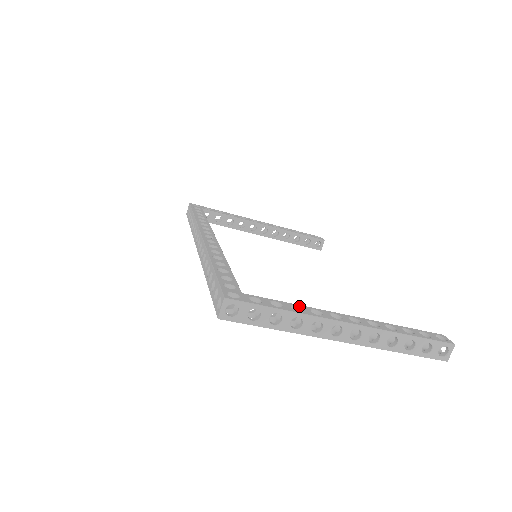
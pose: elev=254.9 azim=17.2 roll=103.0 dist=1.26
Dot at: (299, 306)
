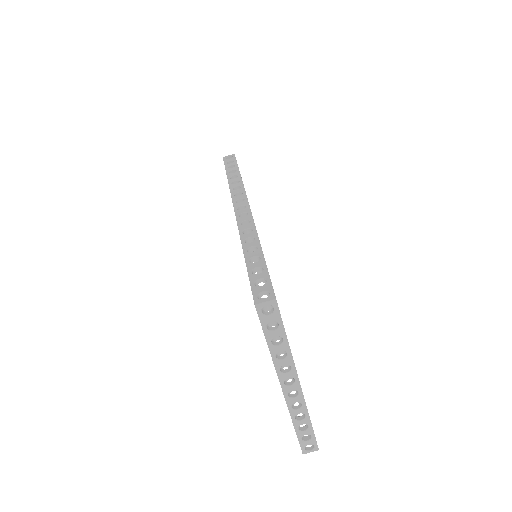
Dot at: occluded
